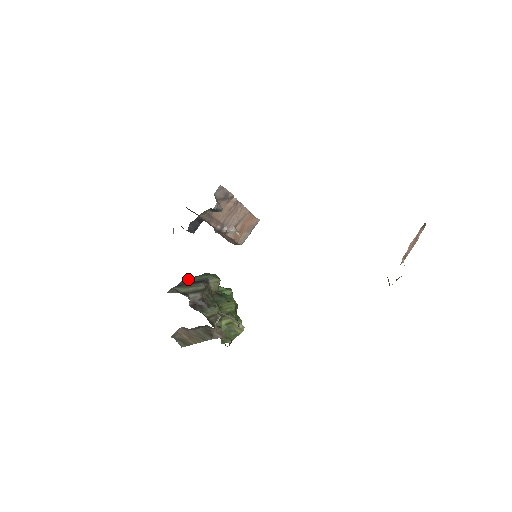
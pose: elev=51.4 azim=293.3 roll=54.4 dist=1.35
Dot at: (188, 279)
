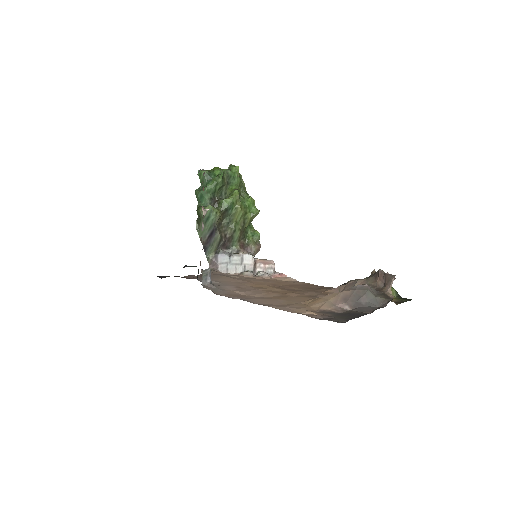
Dot at: (200, 232)
